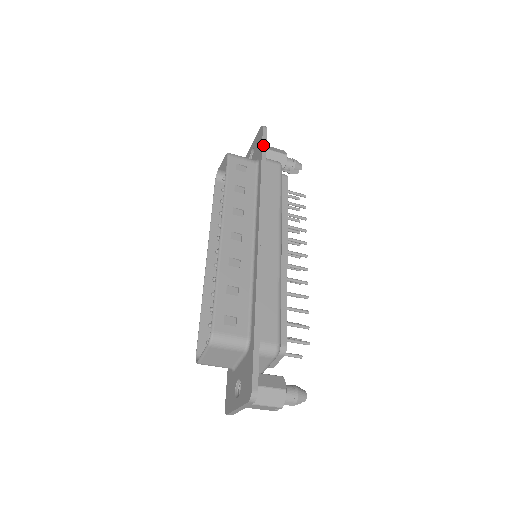
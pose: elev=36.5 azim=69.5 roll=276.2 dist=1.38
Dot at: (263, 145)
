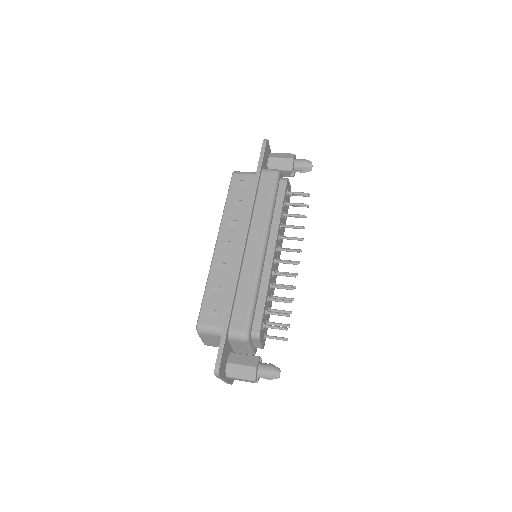
Dot at: (260, 159)
